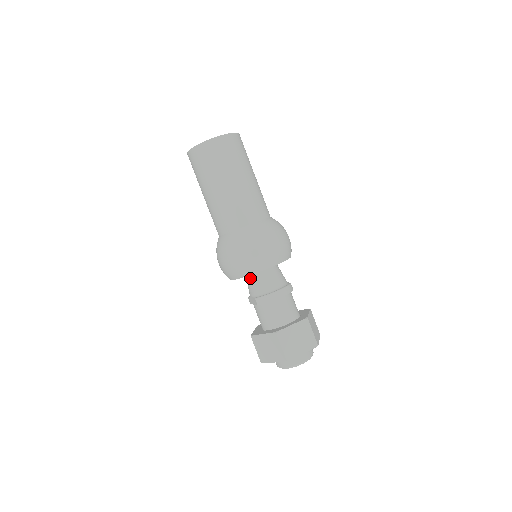
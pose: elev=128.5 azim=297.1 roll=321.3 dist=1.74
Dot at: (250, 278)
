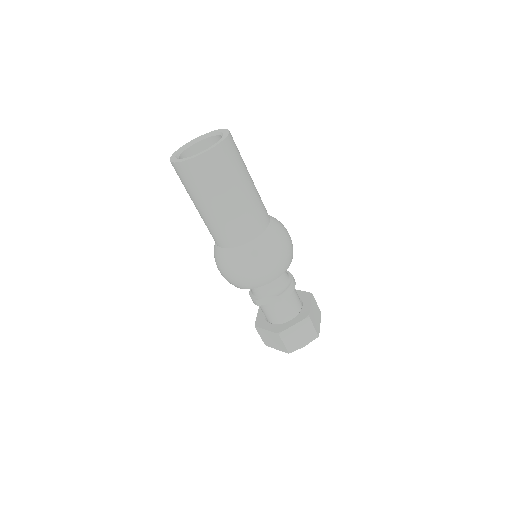
Dot at: occluded
